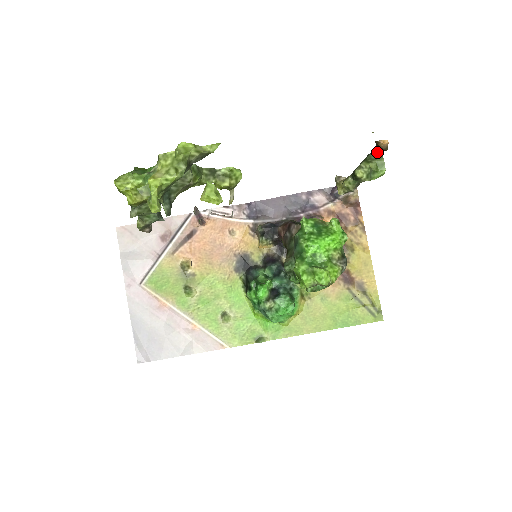
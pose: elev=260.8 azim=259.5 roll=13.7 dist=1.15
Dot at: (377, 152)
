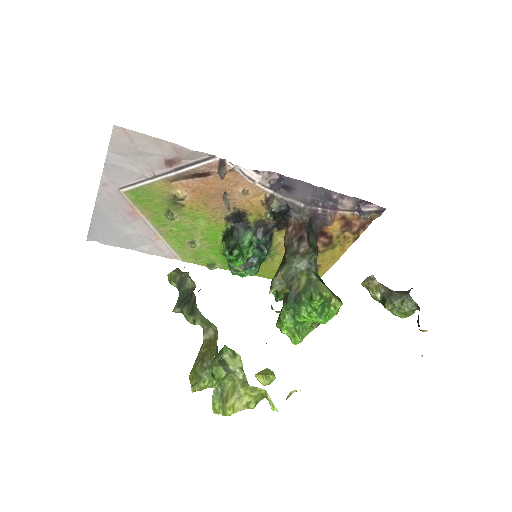
Dot at: (416, 305)
